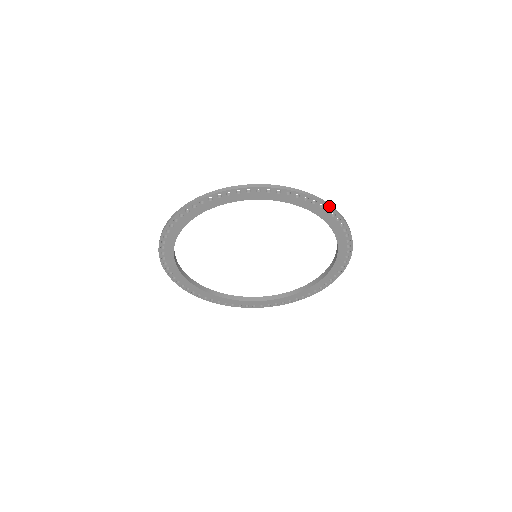
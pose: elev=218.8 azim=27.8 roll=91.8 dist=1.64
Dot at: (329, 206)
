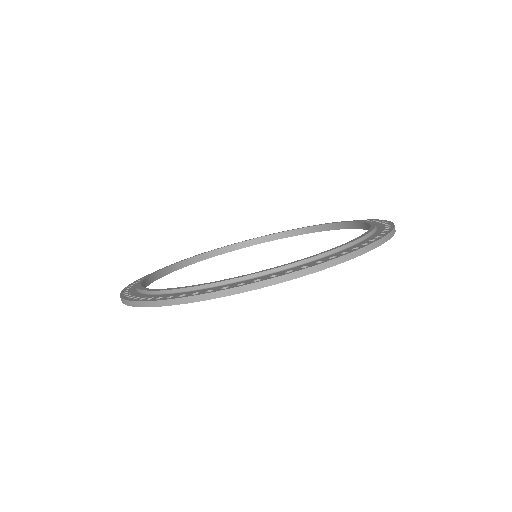
Dot at: occluded
